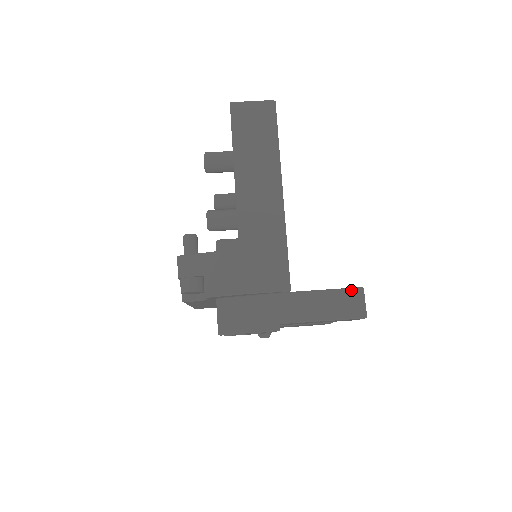
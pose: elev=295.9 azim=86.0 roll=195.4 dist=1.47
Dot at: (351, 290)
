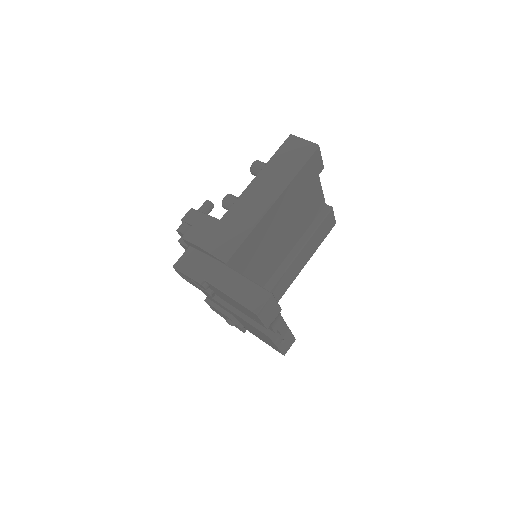
Dot at: (263, 289)
